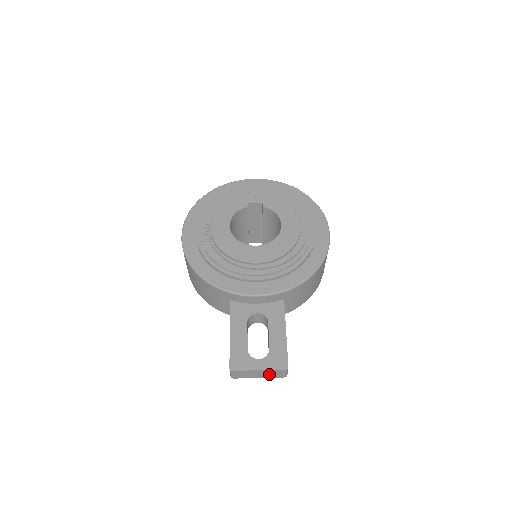
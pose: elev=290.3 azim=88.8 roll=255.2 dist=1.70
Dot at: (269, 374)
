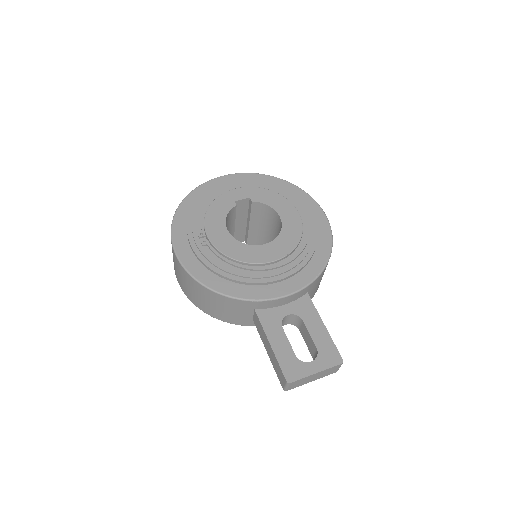
Dot at: (323, 374)
